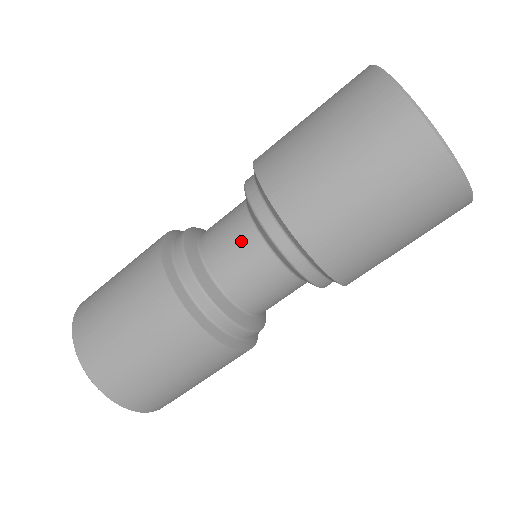
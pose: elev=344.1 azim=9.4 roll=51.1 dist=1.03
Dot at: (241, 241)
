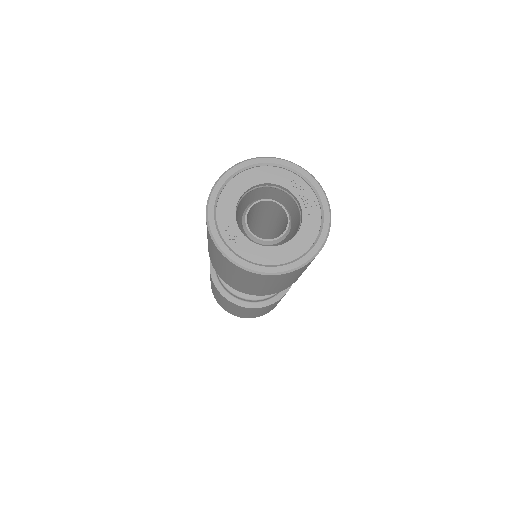
Dot at: occluded
